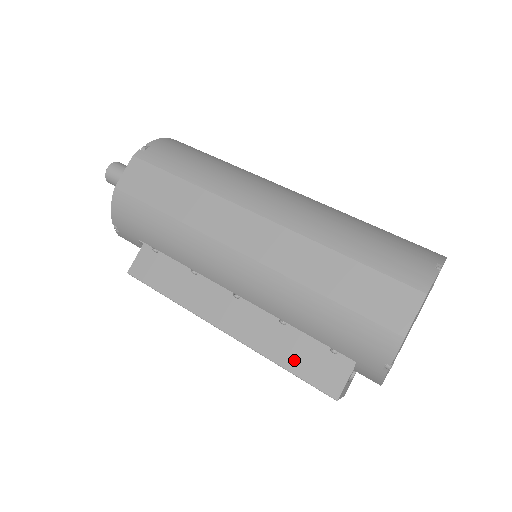
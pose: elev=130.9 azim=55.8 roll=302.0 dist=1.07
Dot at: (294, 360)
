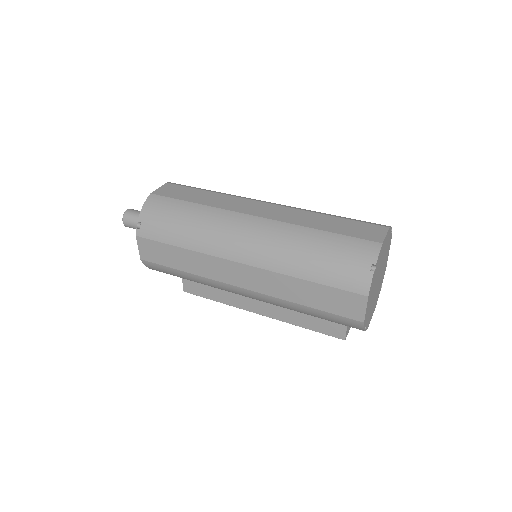
Dot at: (310, 324)
